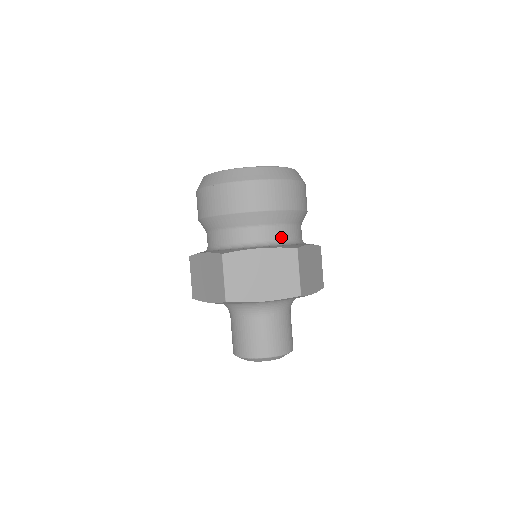
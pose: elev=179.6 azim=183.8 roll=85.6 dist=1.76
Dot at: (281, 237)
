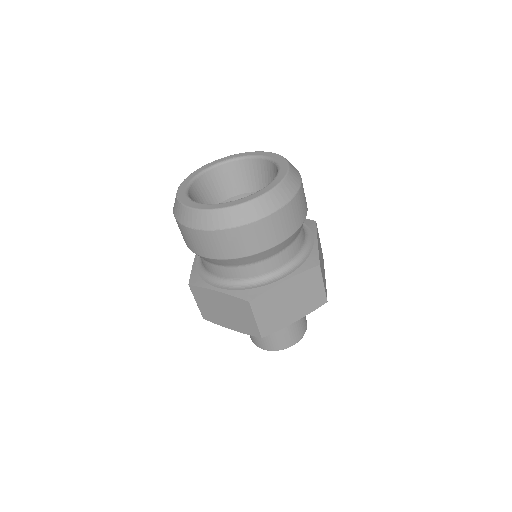
Dot at: (296, 252)
